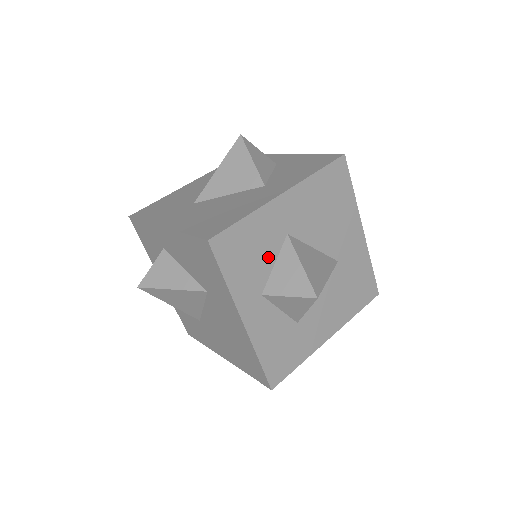
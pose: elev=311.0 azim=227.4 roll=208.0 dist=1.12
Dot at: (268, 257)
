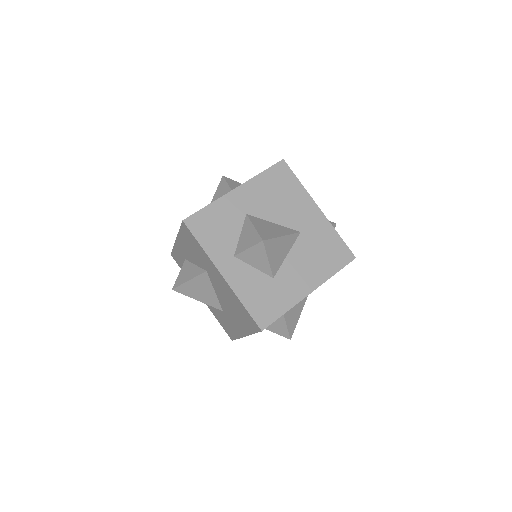
Dot at: (233, 230)
